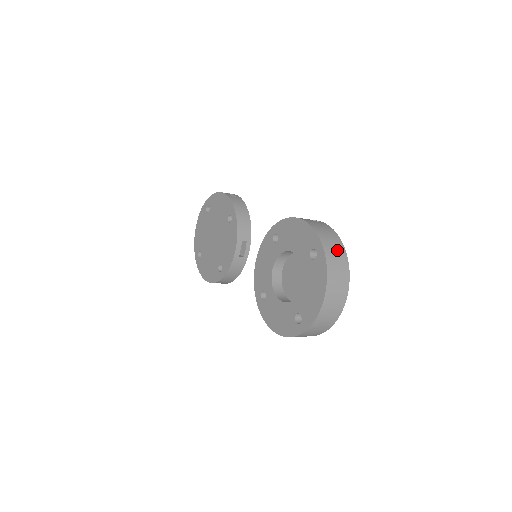
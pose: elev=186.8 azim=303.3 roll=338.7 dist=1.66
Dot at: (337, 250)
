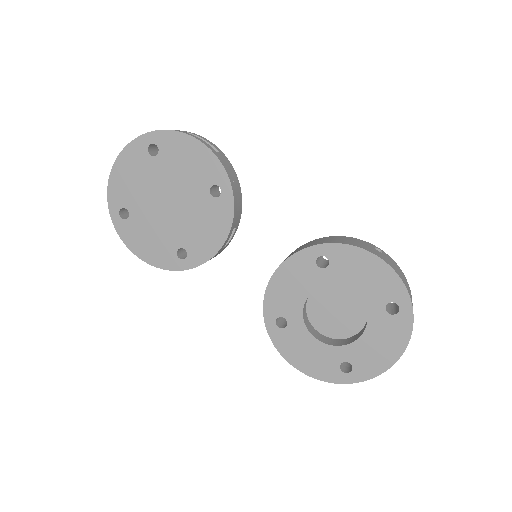
Dot at: occluded
